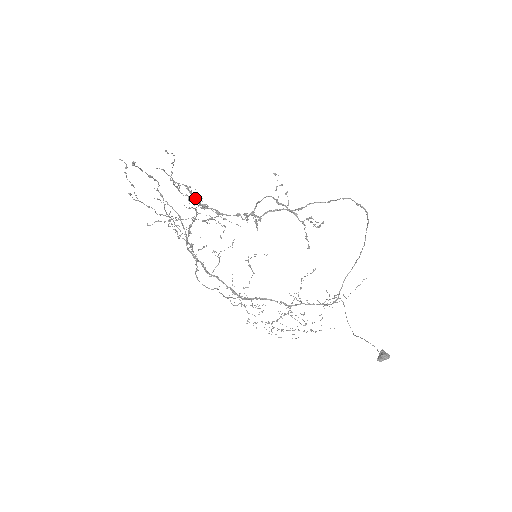
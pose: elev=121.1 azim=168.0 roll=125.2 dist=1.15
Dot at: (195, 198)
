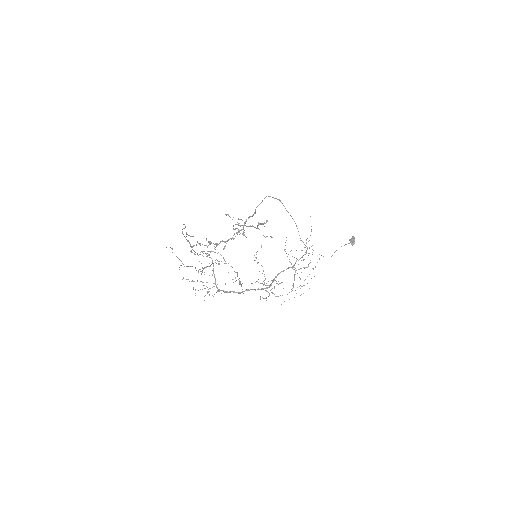
Dot at: (210, 243)
